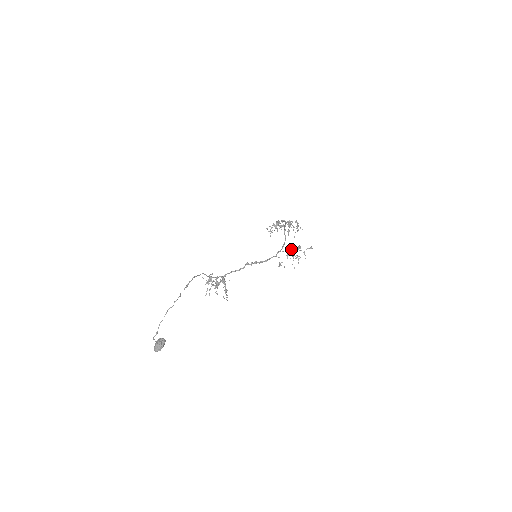
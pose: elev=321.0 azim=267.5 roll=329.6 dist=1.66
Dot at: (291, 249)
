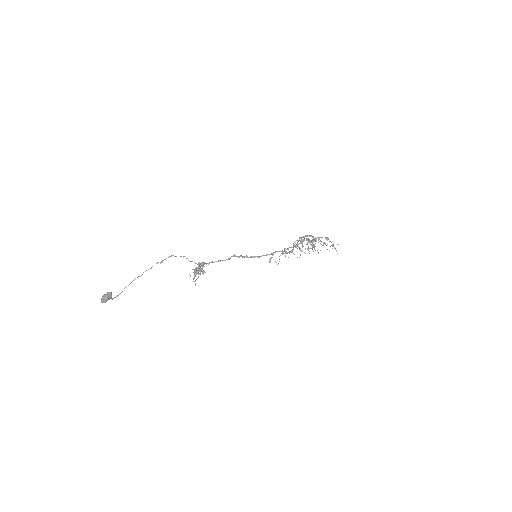
Dot at: occluded
